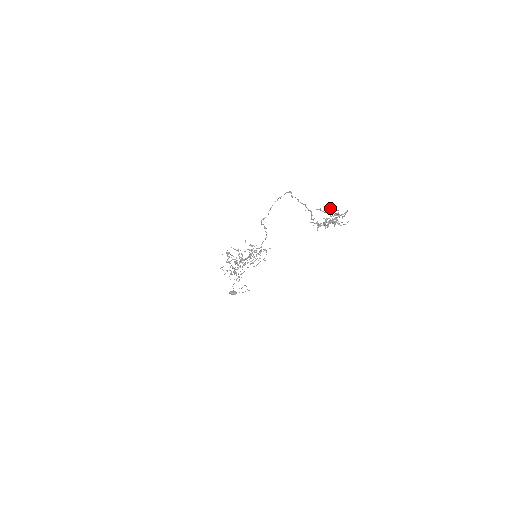
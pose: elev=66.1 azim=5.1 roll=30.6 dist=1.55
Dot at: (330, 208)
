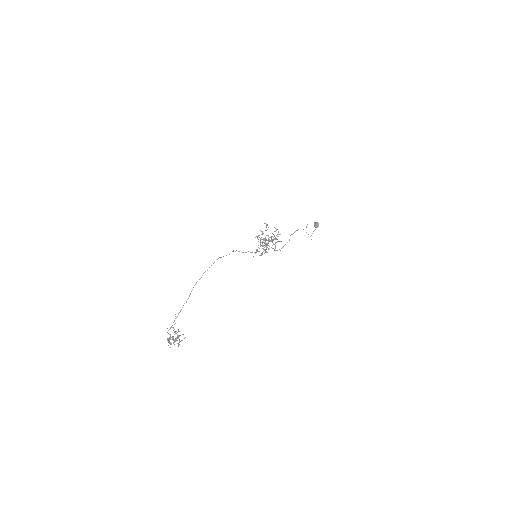
Dot at: (174, 331)
